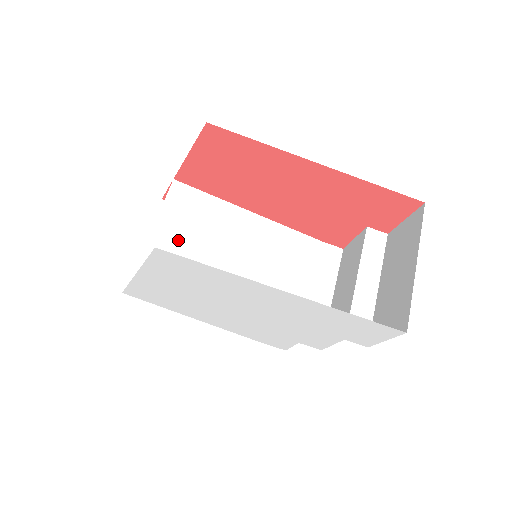
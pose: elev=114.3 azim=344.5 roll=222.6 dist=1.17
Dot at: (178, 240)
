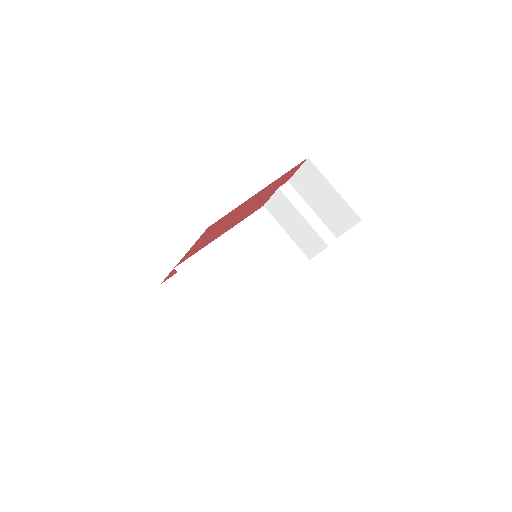
Dot at: (216, 292)
